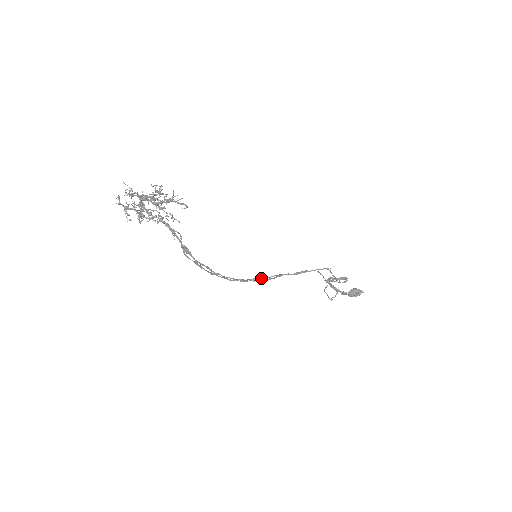
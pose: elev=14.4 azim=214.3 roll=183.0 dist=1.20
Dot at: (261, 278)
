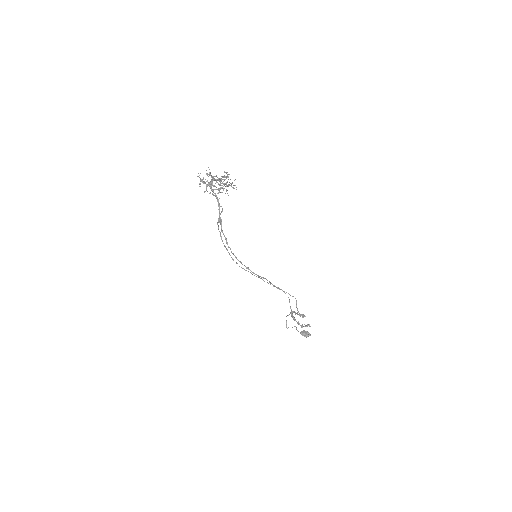
Dot at: (251, 273)
